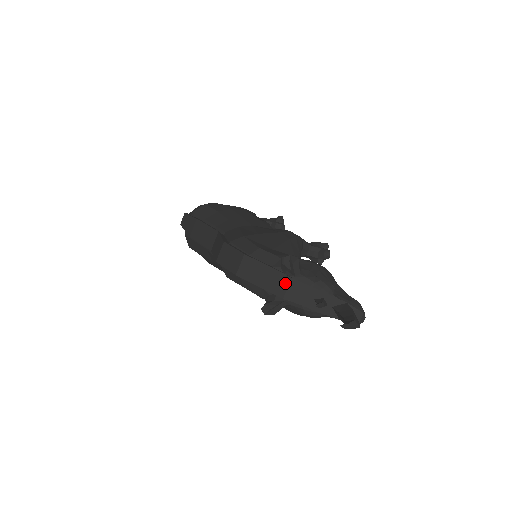
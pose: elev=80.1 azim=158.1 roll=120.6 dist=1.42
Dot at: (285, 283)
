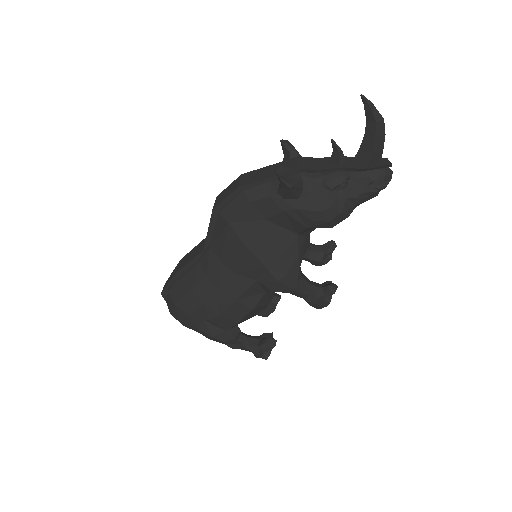
Dot at: (292, 162)
